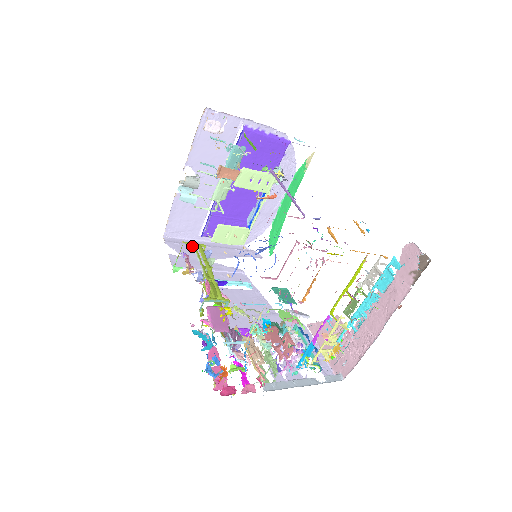
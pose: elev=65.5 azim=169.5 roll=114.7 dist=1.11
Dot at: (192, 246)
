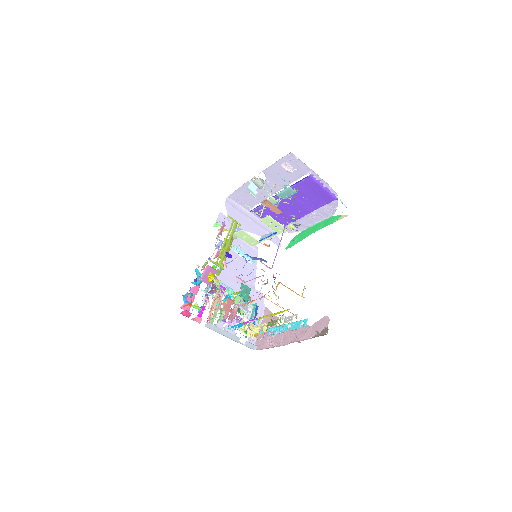
Dot at: (240, 214)
